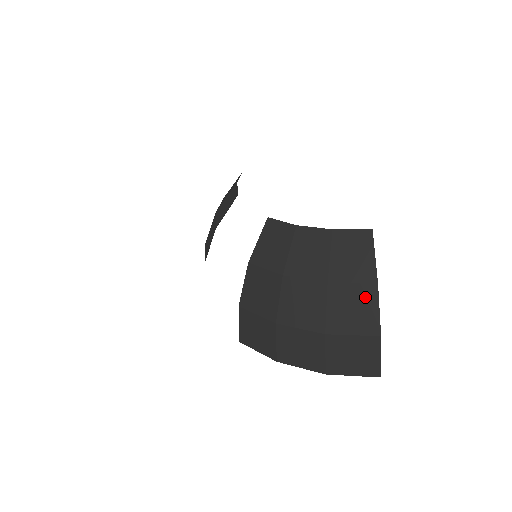
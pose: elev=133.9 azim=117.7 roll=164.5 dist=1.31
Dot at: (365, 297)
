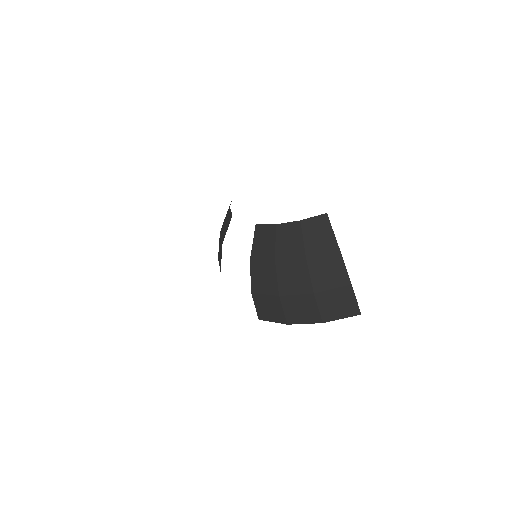
Dot at: (333, 260)
